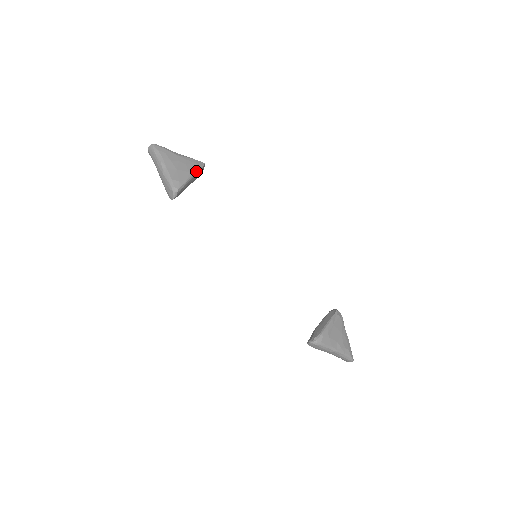
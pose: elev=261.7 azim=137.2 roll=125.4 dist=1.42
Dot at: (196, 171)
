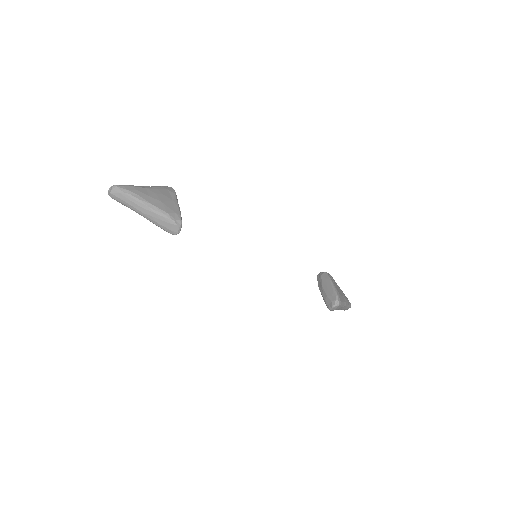
Dot at: (176, 197)
